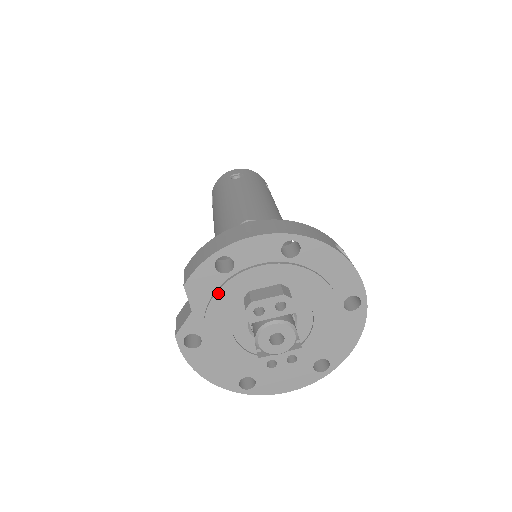
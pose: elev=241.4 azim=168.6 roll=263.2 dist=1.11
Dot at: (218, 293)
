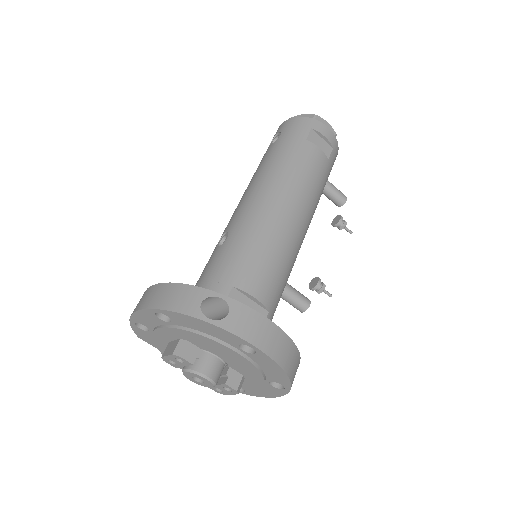
Dot at: (156, 342)
